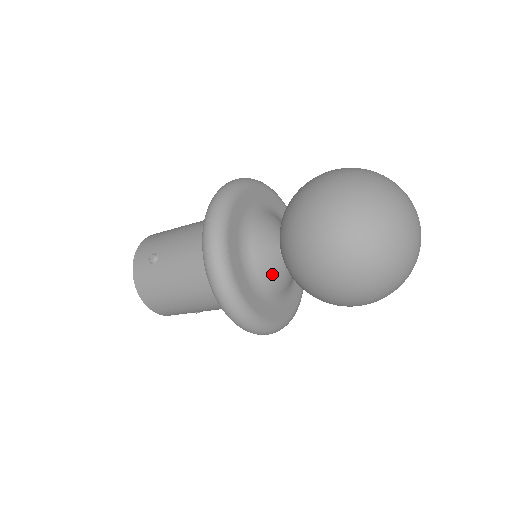
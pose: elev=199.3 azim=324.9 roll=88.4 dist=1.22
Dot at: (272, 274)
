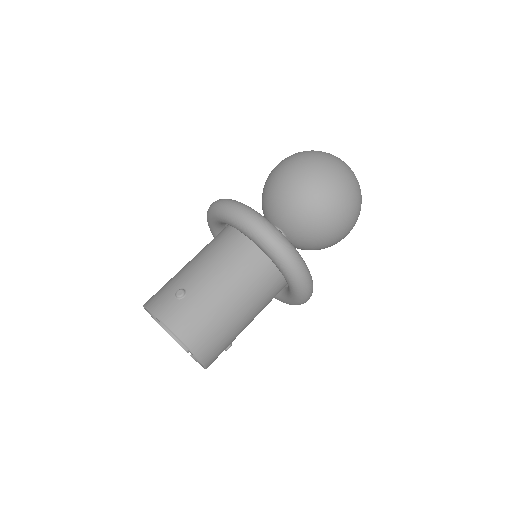
Dot at: occluded
